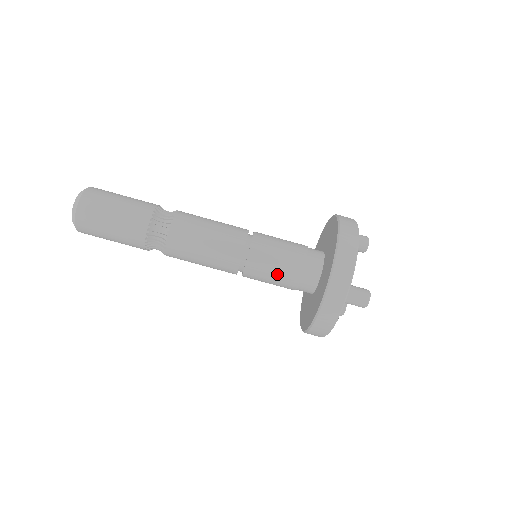
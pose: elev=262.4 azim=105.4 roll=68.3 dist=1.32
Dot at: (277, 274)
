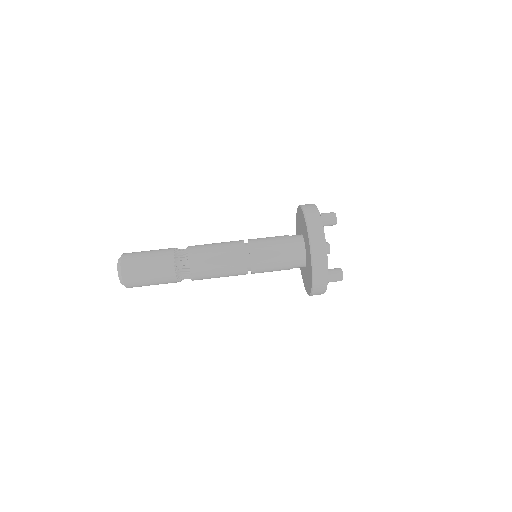
Dot at: (273, 241)
